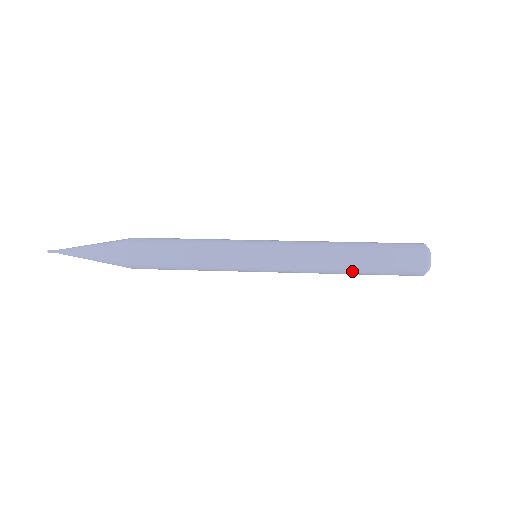
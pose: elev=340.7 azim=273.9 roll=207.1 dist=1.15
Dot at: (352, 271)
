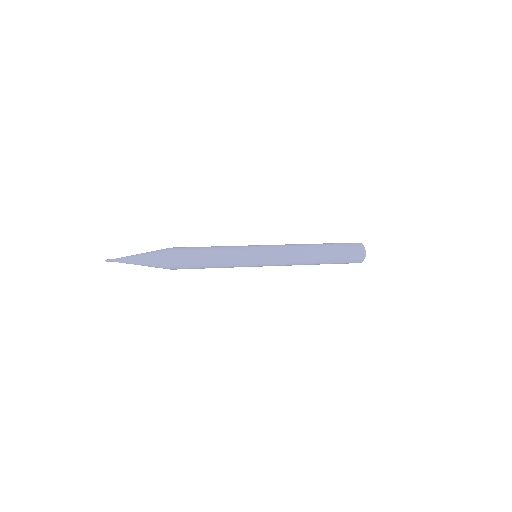
Dot at: (319, 262)
